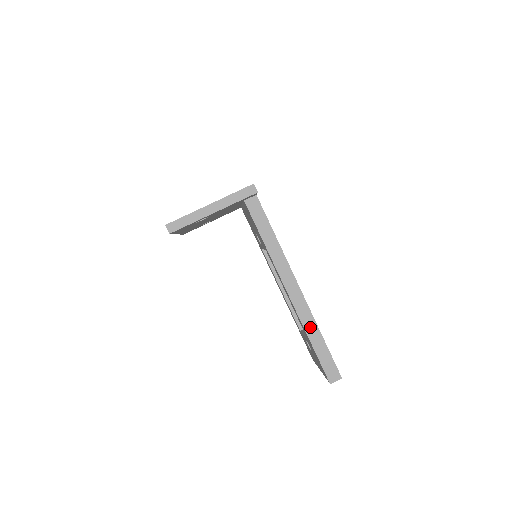
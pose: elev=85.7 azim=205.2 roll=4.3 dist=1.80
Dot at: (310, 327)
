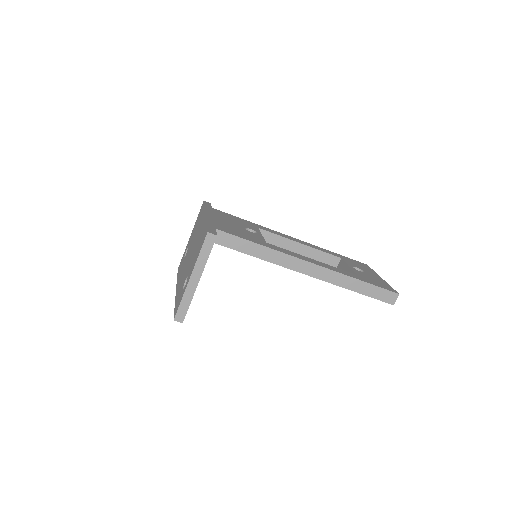
Dot at: (345, 282)
